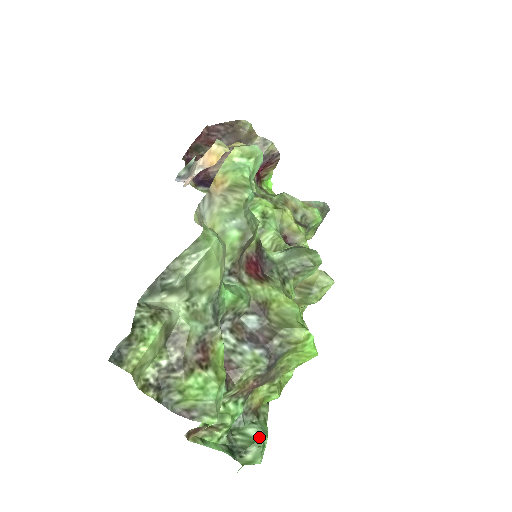
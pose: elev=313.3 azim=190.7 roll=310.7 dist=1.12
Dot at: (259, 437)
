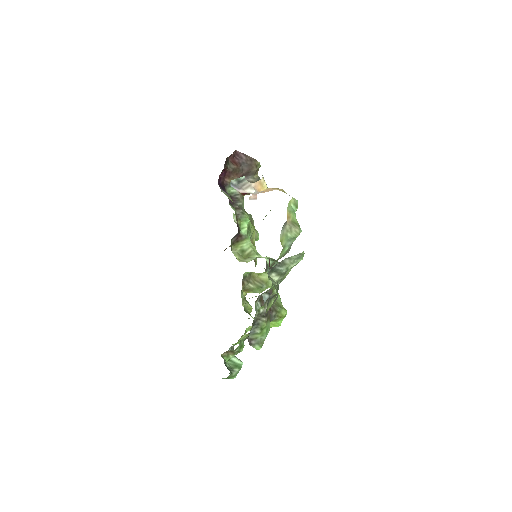
Dot at: (241, 364)
